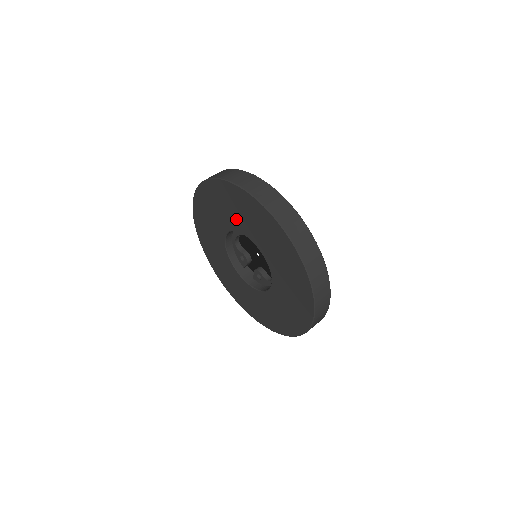
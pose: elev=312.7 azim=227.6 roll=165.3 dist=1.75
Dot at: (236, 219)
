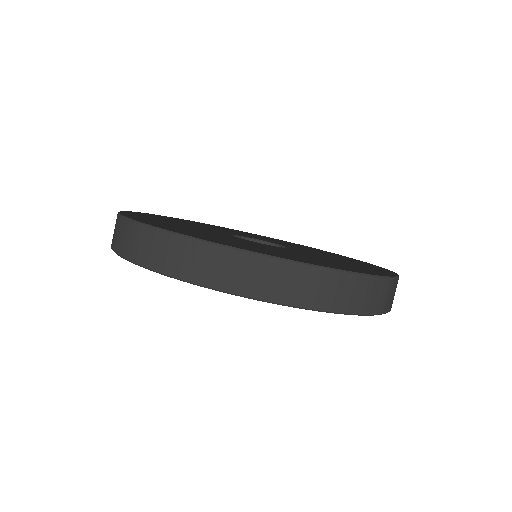
Dot at: occluded
